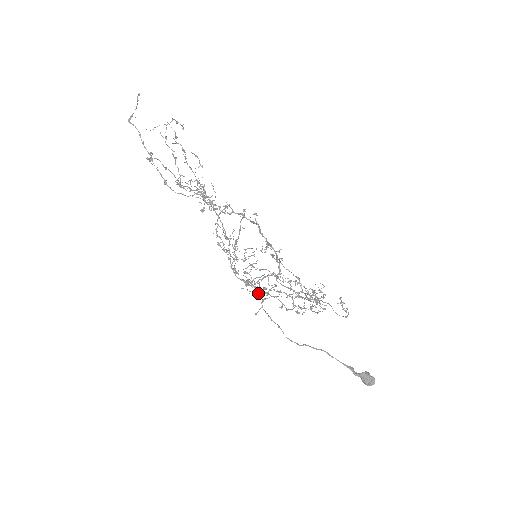
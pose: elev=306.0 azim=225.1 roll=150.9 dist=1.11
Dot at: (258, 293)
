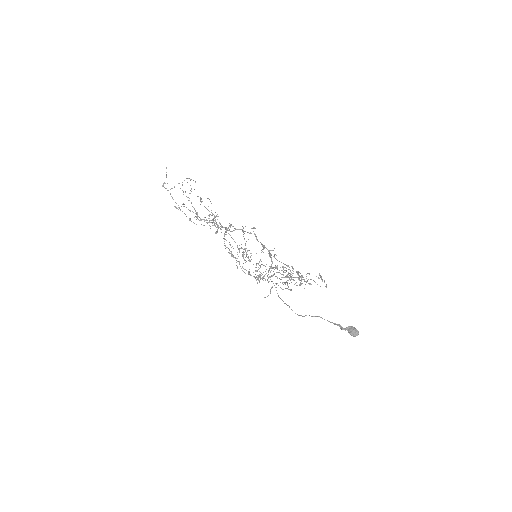
Dot at: (259, 281)
